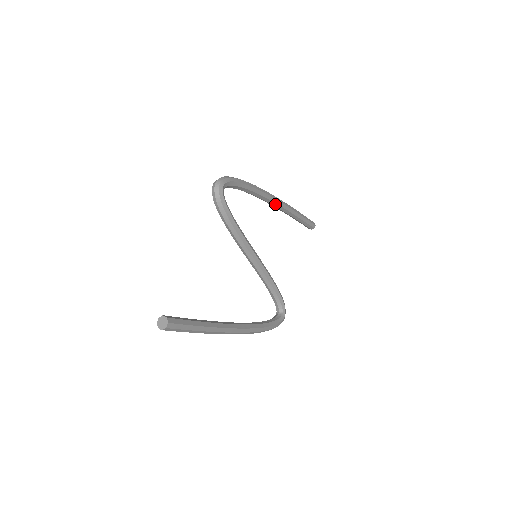
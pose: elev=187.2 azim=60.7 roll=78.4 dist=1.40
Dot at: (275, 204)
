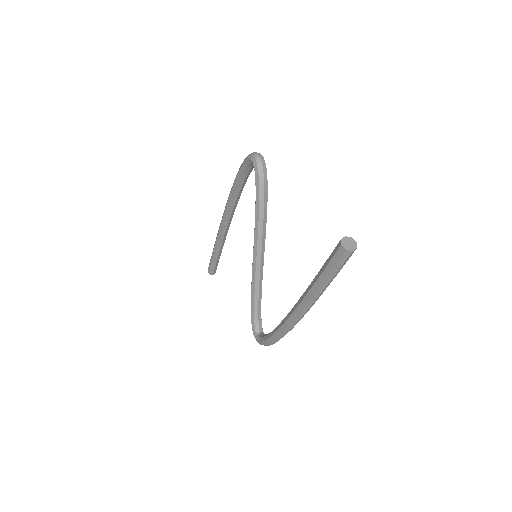
Dot at: (230, 220)
